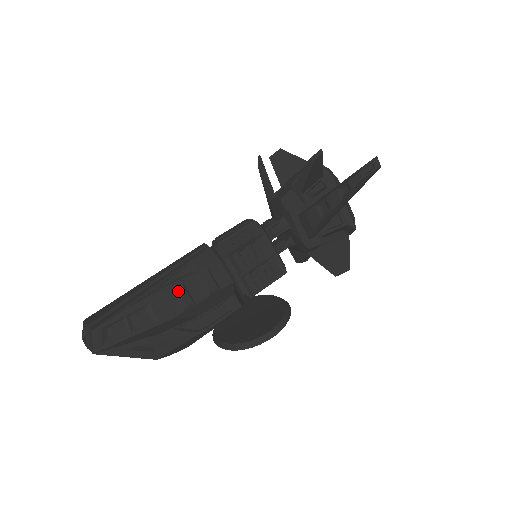
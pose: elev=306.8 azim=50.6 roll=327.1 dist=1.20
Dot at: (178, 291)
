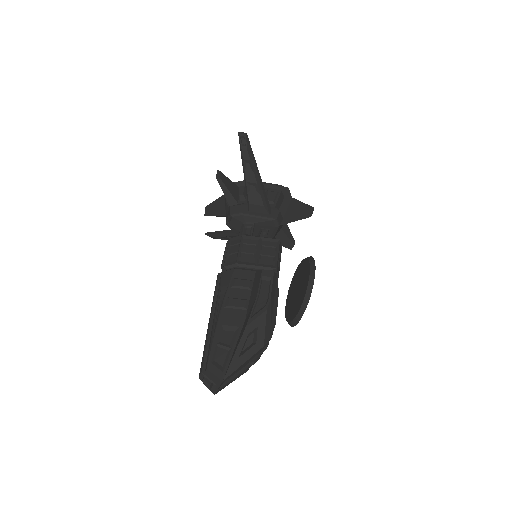
Dot at: (230, 303)
